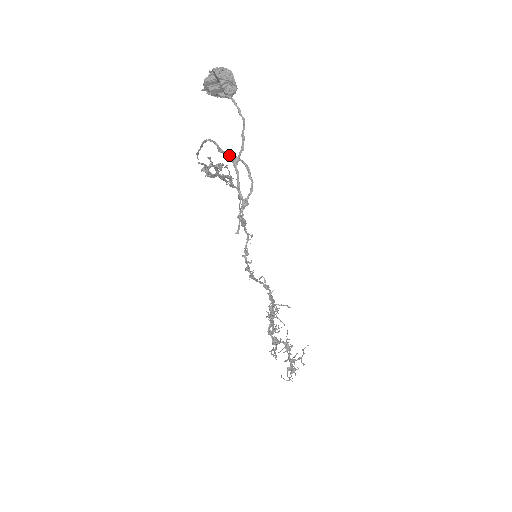
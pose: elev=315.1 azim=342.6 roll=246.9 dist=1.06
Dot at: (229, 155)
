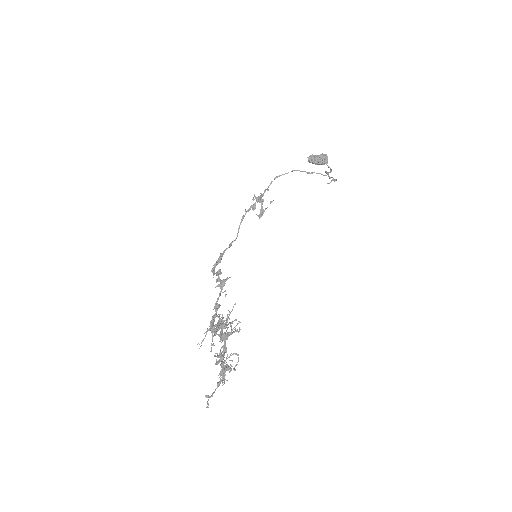
Dot at: (318, 173)
